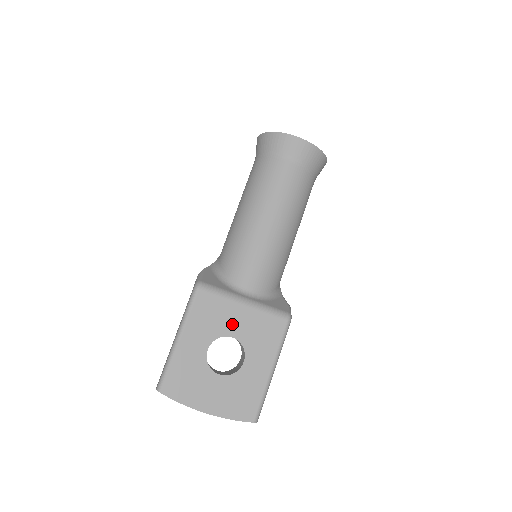
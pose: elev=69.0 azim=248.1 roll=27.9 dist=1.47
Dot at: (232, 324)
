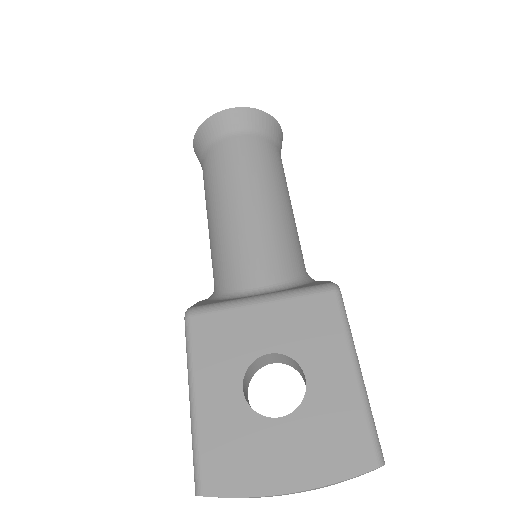
Dot at: (259, 336)
